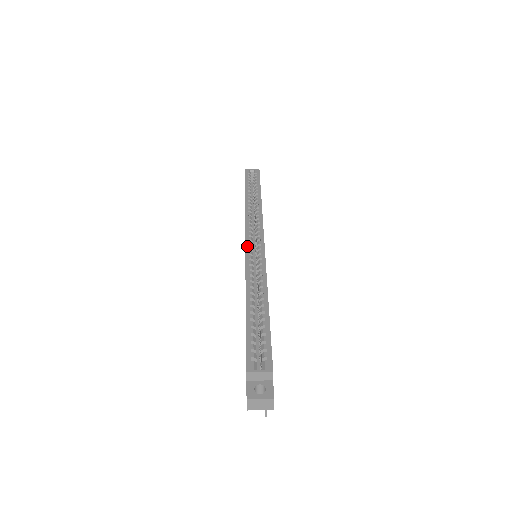
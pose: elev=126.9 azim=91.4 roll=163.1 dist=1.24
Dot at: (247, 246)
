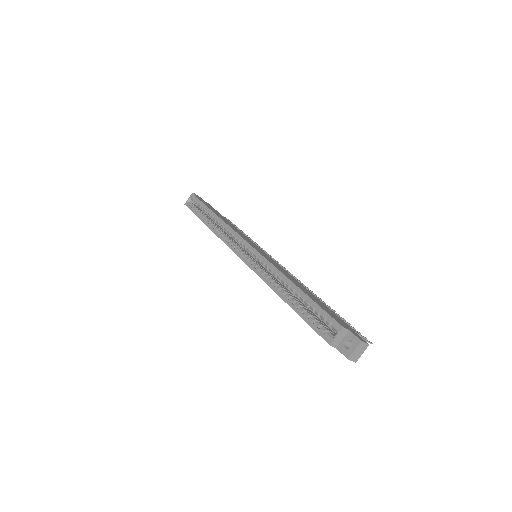
Dot at: (244, 260)
